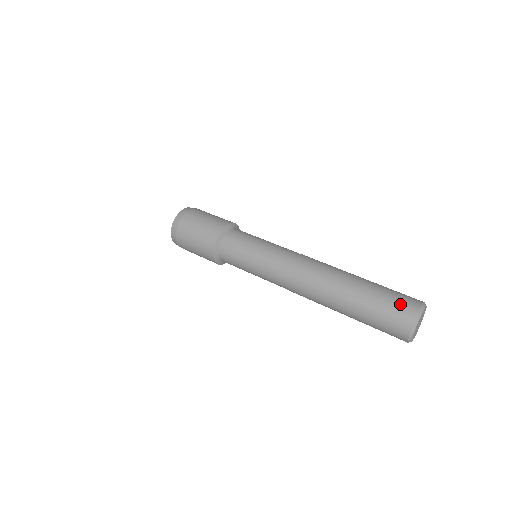
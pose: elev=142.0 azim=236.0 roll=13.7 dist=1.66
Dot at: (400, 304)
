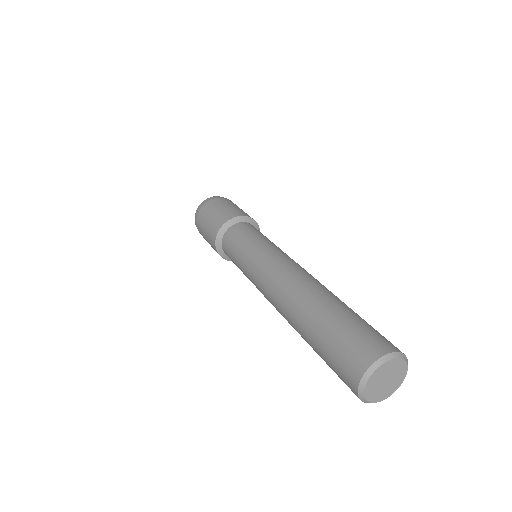
Dot at: (368, 337)
